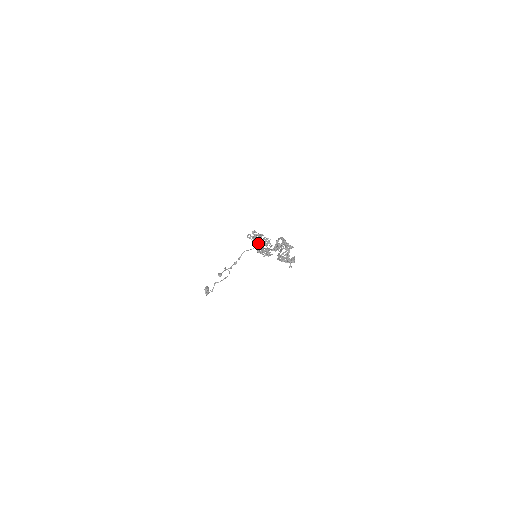
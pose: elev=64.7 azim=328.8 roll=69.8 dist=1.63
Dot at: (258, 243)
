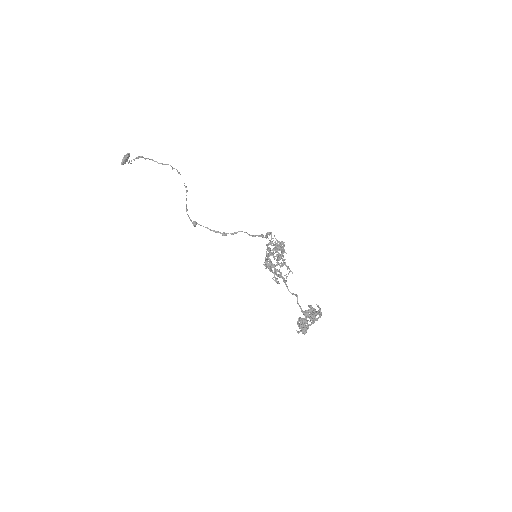
Dot at: occluded
